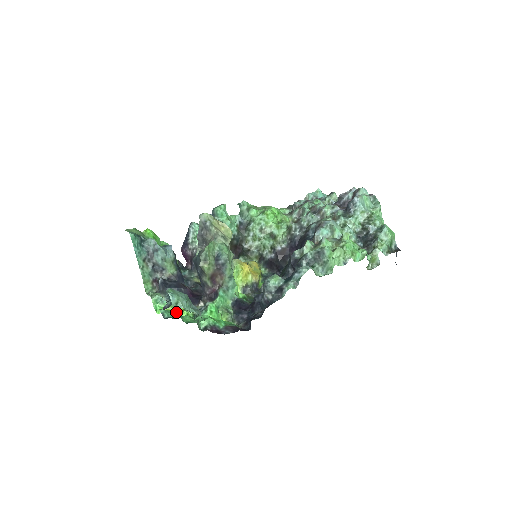
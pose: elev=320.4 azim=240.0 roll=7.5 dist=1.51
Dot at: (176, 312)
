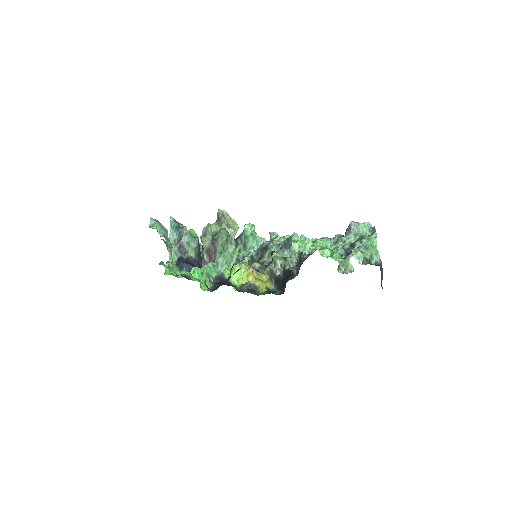
Dot at: (176, 276)
